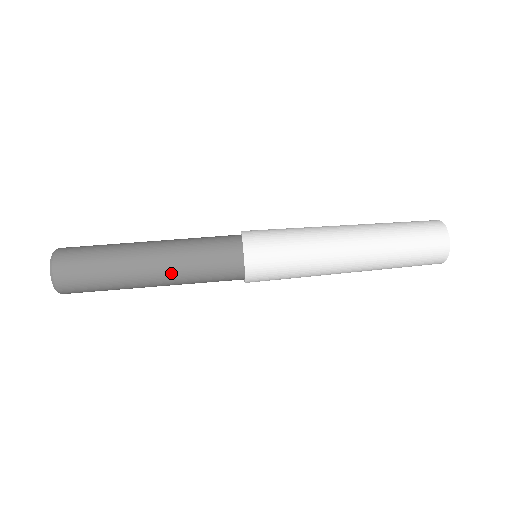
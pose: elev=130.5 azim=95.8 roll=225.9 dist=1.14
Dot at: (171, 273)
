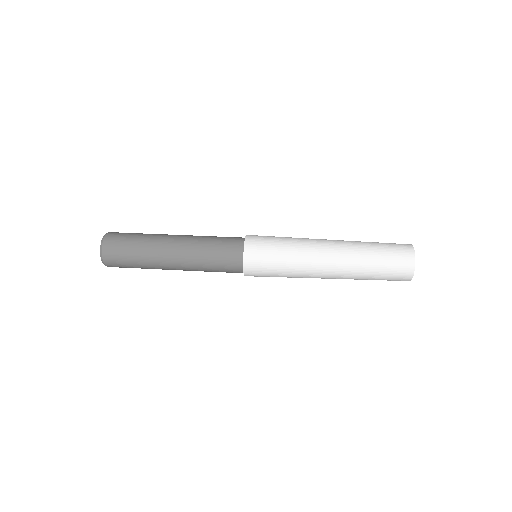
Dot at: (187, 259)
